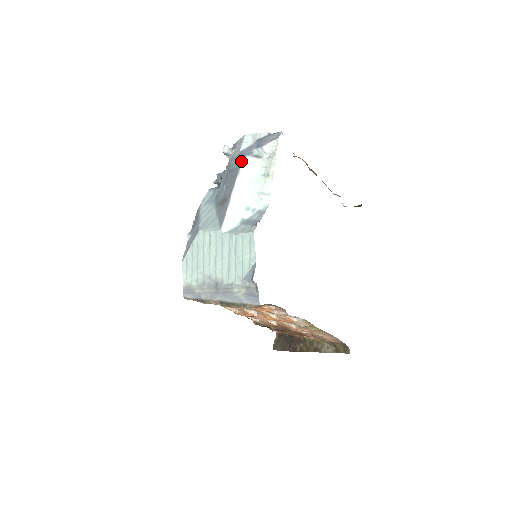
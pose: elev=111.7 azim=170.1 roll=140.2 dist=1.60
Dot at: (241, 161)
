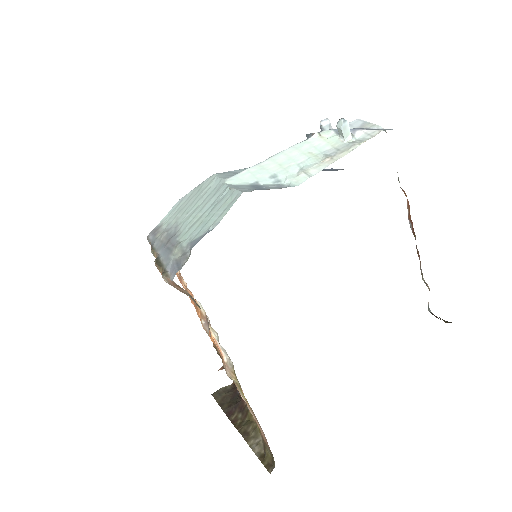
Dot at: (321, 131)
